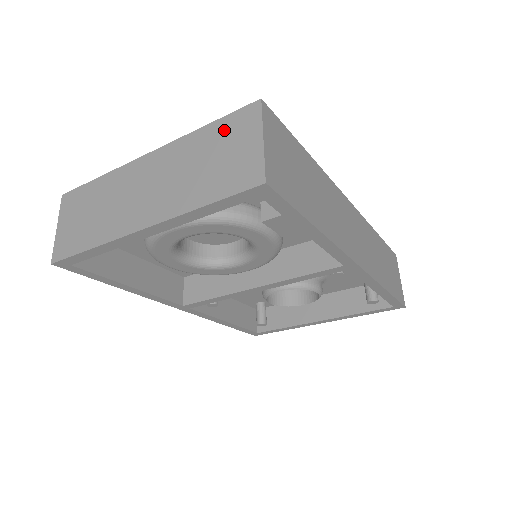
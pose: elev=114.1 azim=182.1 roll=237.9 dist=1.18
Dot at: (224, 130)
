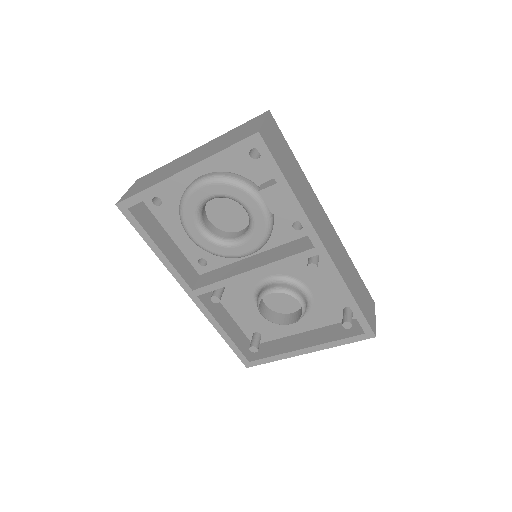
Dot at: (245, 125)
